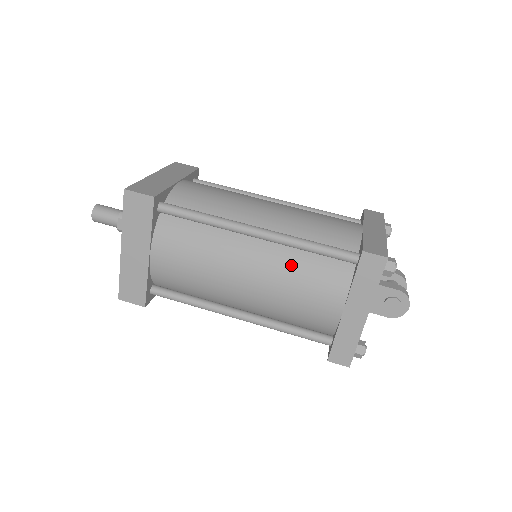
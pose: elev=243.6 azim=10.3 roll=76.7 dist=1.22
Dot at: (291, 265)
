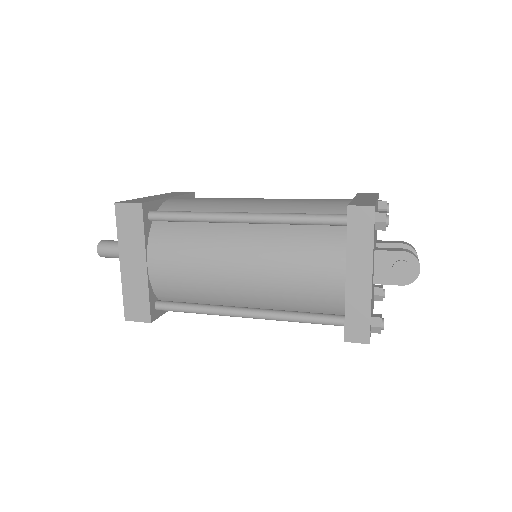
Dot at: (283, 242)
